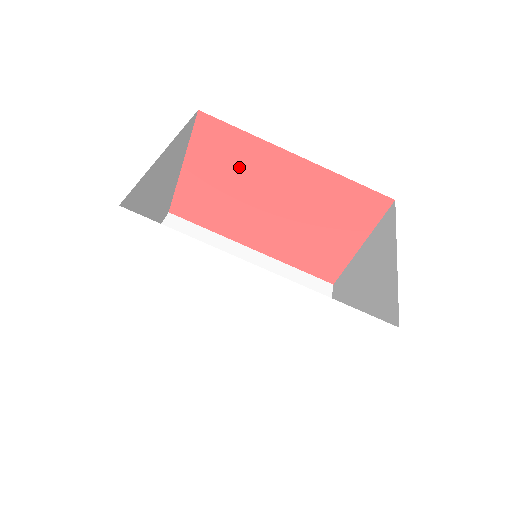
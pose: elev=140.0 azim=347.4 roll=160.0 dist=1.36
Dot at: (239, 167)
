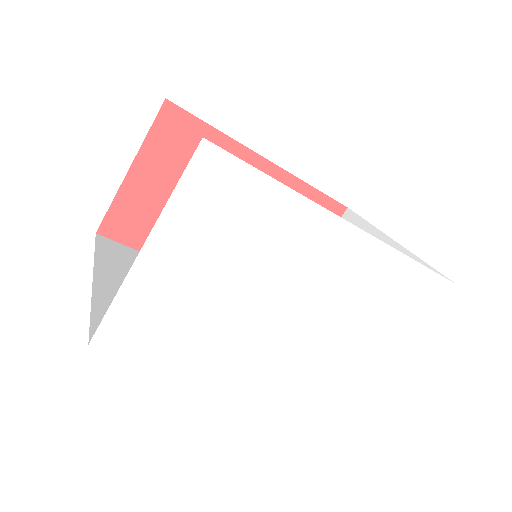
Dot at: occluded
